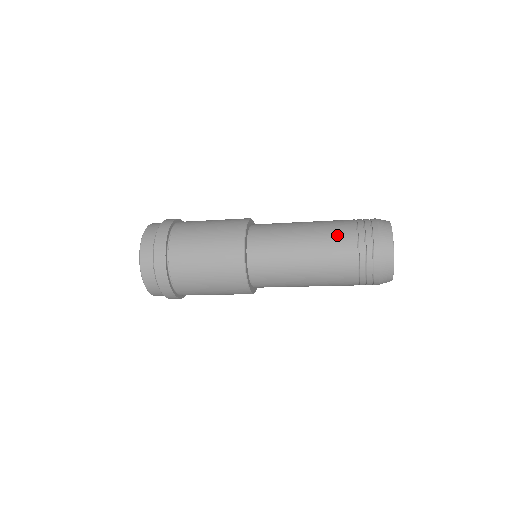
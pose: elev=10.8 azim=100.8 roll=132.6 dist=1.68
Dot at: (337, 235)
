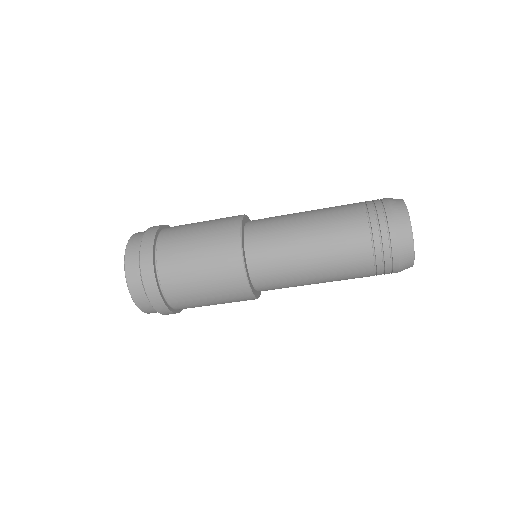
Dot at: (346, 229)
